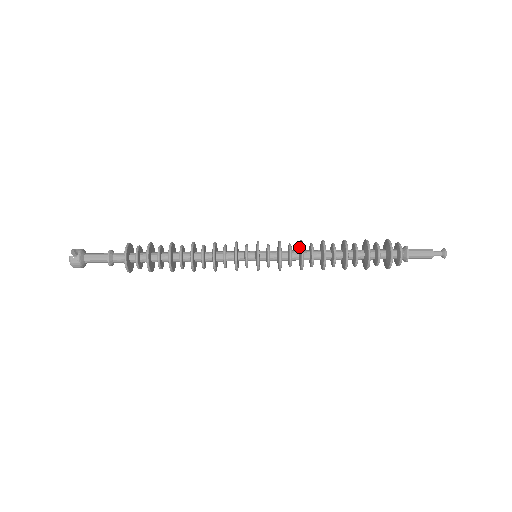
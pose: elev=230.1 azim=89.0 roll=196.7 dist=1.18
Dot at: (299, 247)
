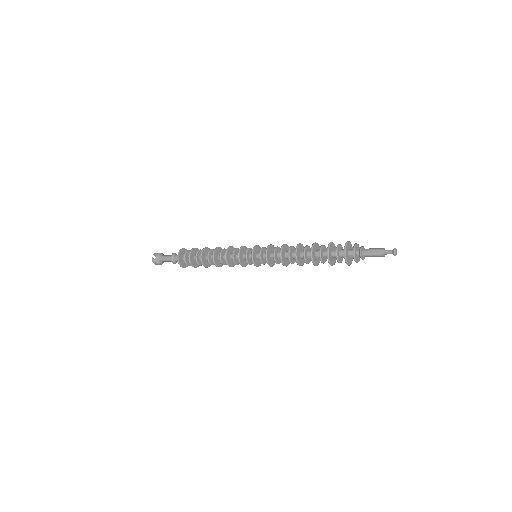
Dot at: (282, 249)
